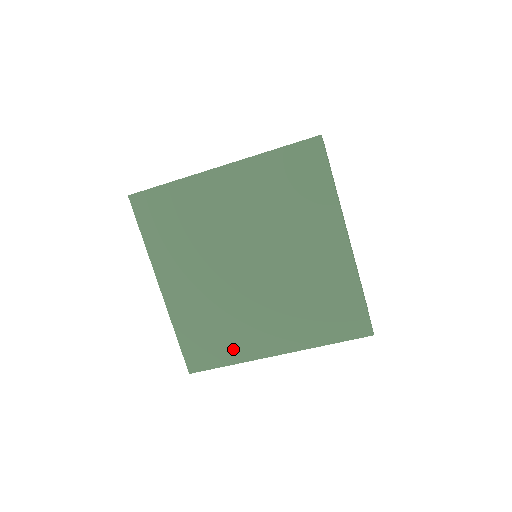
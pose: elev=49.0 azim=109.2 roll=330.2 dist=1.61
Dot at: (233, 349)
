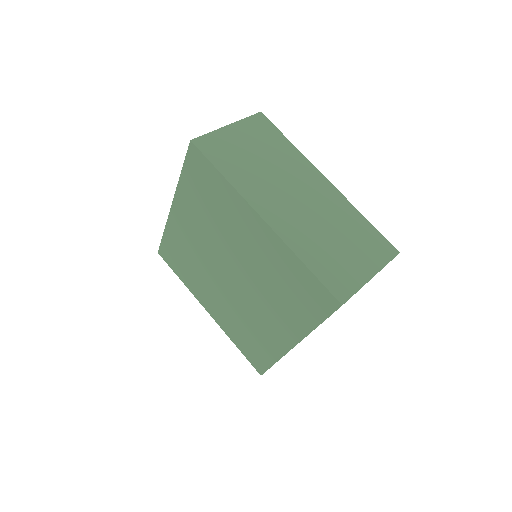
Dot at: (268, 349)
